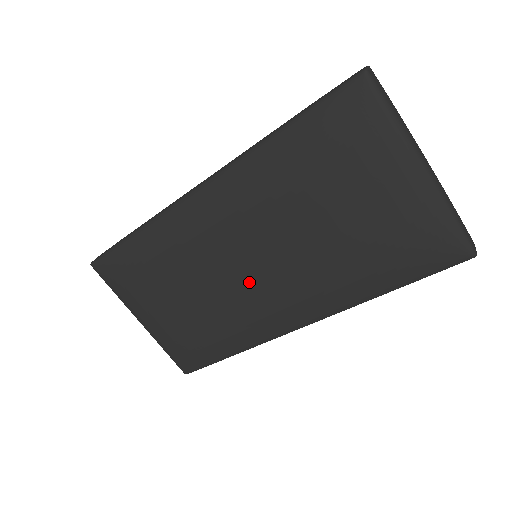
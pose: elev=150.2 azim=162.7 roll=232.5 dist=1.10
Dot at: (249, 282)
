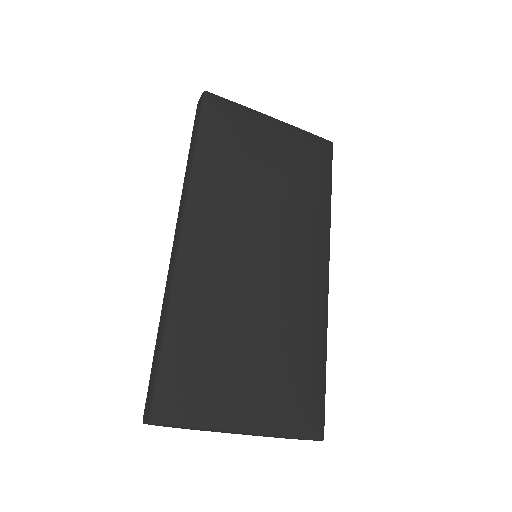
Dot at: (276, 264)
